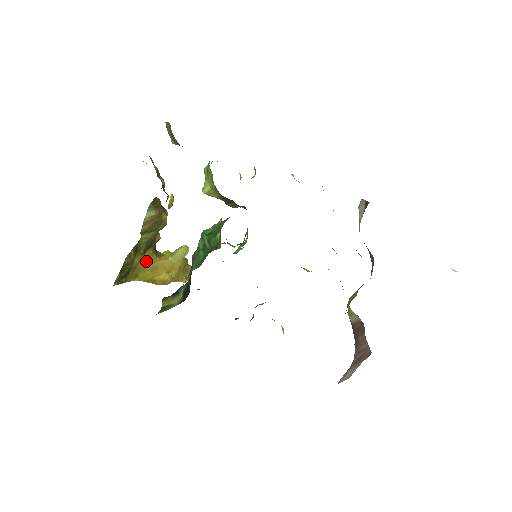
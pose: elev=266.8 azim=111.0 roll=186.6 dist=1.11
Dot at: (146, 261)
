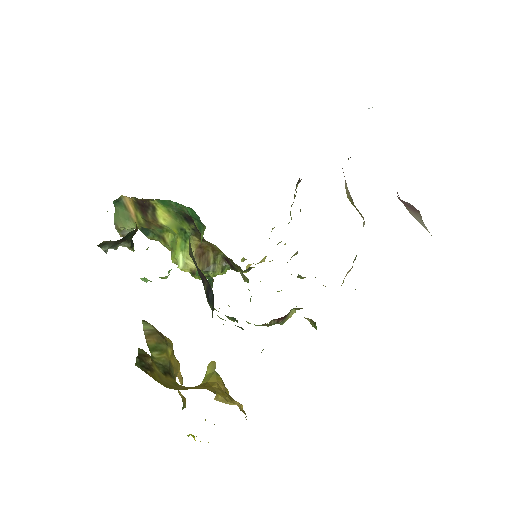
Dot at: (173, 384)
